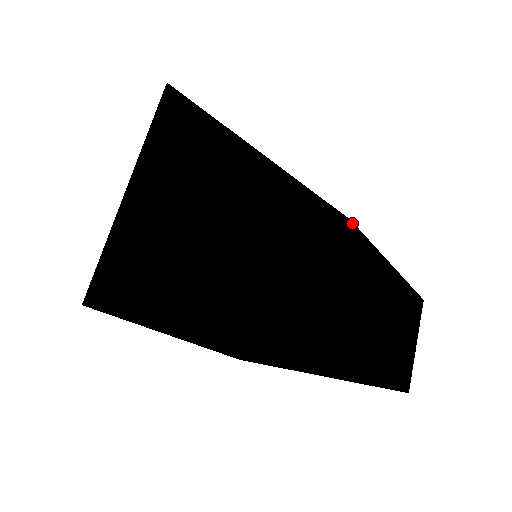
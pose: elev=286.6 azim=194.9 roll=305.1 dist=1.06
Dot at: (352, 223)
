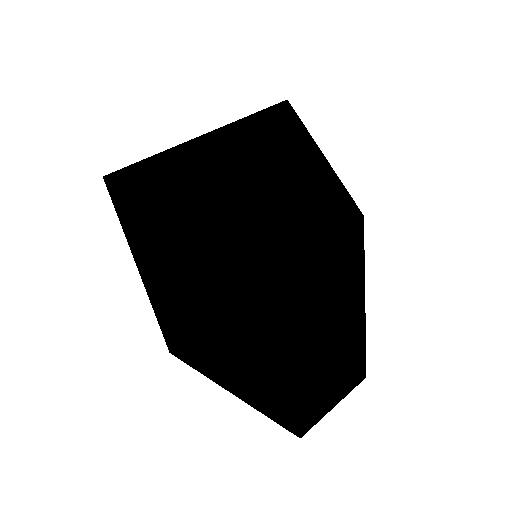
Dot at: (363, 220)
